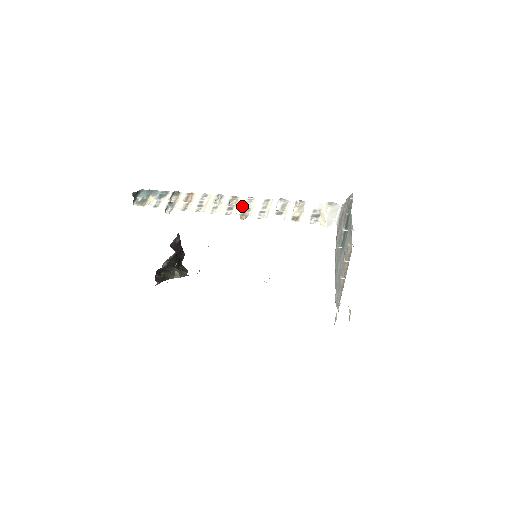
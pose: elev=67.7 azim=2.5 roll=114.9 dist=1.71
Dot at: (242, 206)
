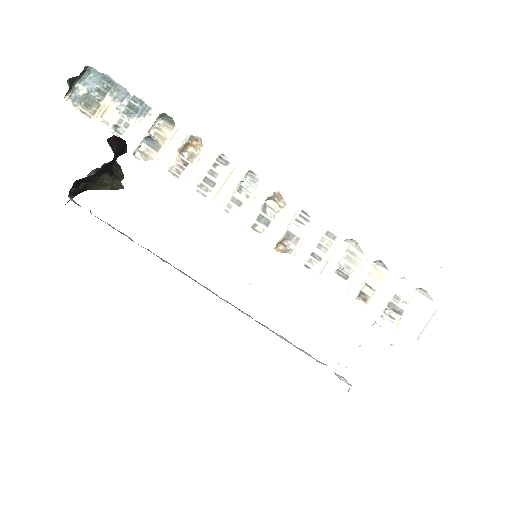
Dot at: (286, 226)
